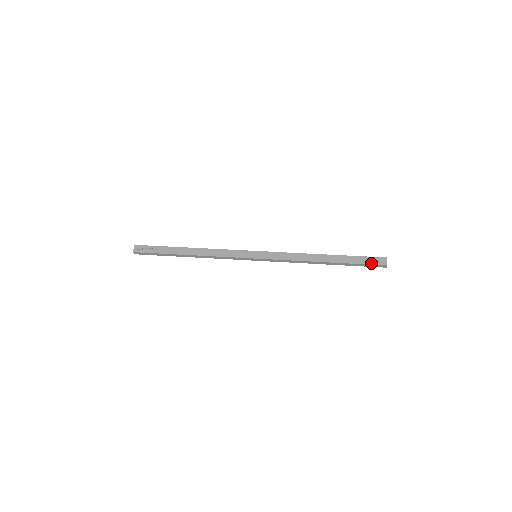
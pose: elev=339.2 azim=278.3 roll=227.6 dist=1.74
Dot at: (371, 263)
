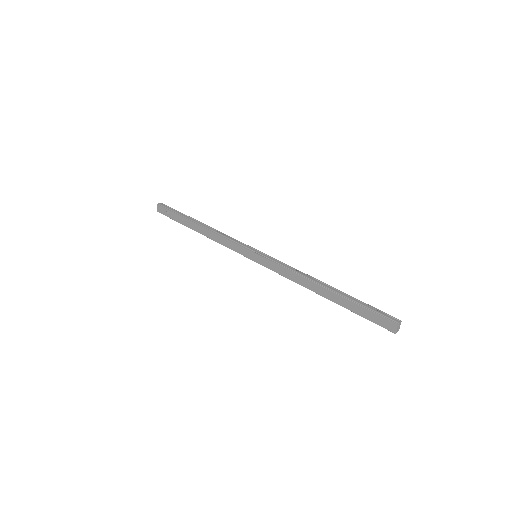
Dot at: (375, 322)
